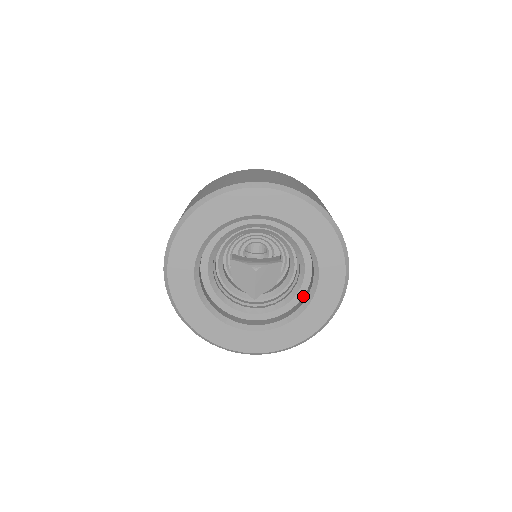
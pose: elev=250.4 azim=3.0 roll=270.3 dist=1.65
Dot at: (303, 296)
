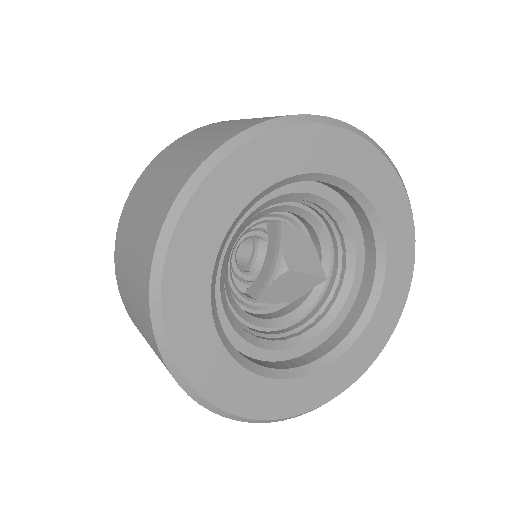
Dot at: (350, 207)
